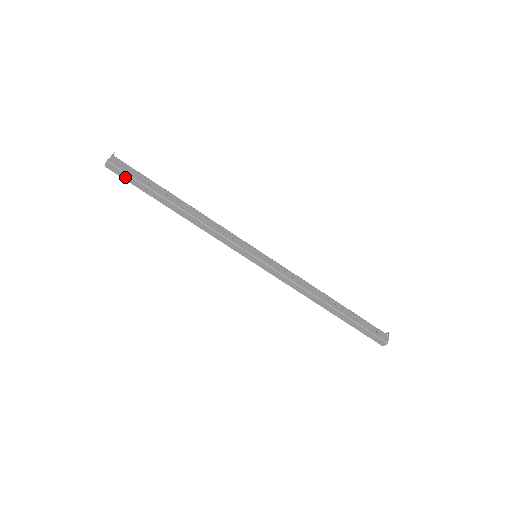
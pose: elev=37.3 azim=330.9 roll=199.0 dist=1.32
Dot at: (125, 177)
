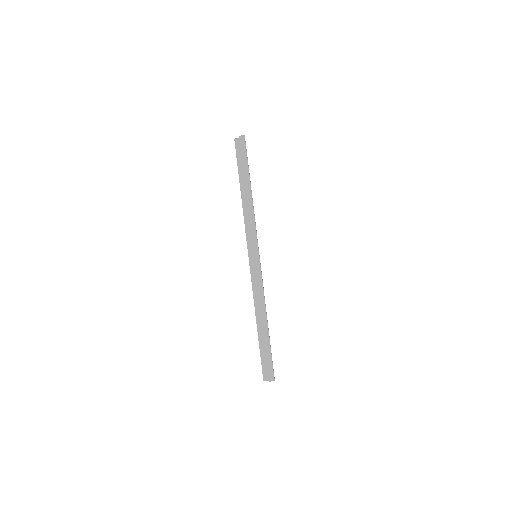
Dot at: (243, 150)
